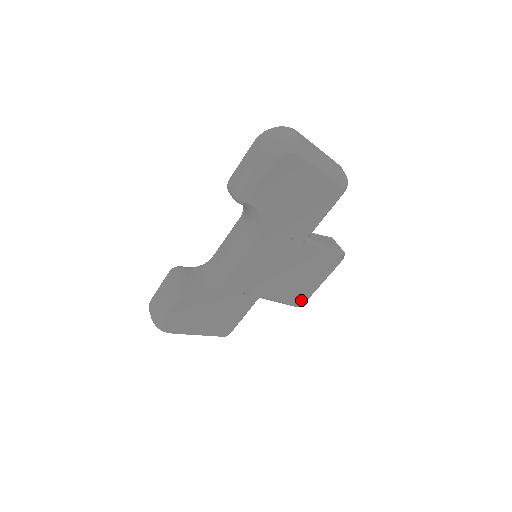
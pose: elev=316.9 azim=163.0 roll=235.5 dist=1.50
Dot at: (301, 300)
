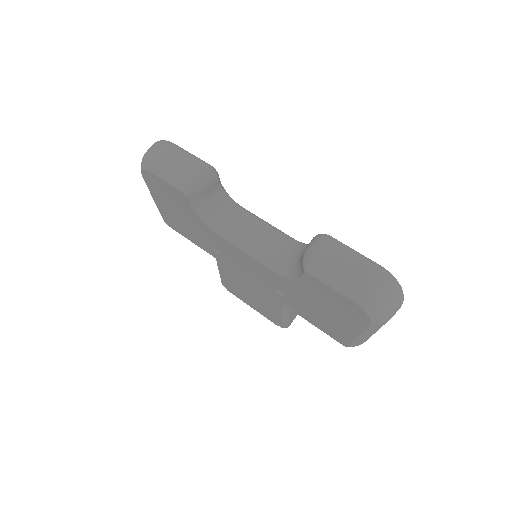
Dot at: (229, 289)
